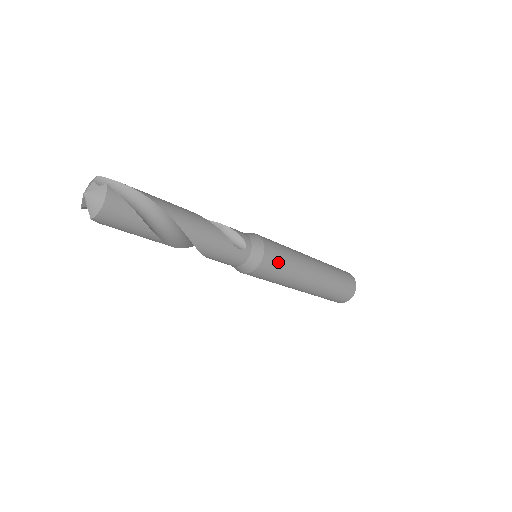
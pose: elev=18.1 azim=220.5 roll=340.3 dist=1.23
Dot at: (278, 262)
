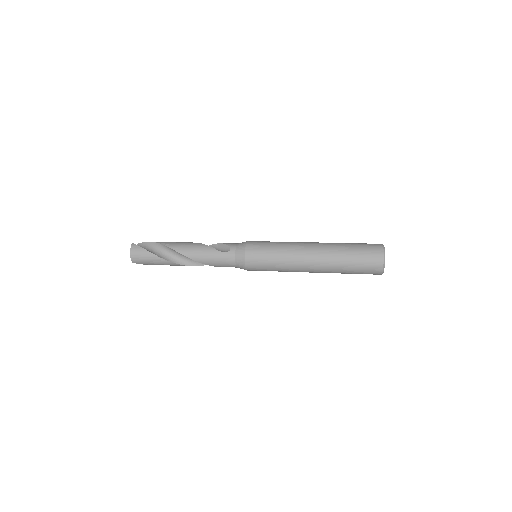
Dot at: (262, 252)
